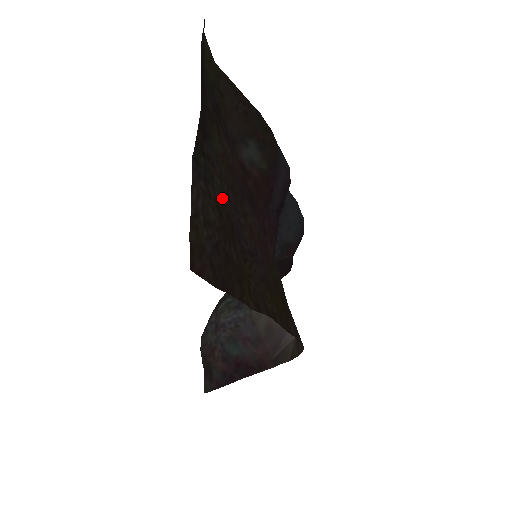
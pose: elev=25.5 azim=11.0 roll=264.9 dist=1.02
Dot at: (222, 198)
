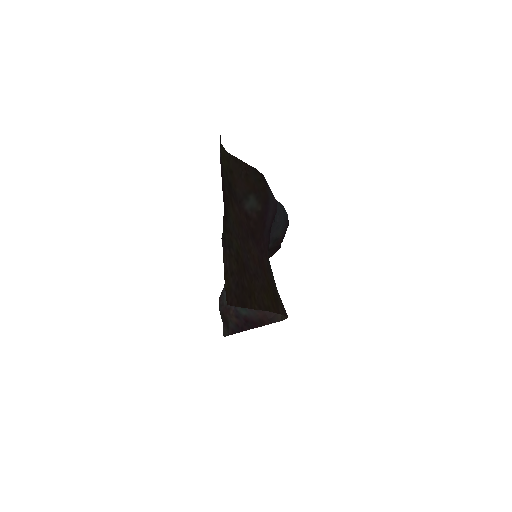
Dot at: (238, 251)
